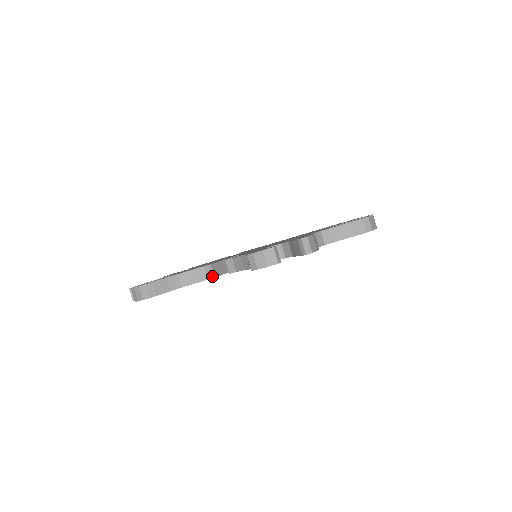
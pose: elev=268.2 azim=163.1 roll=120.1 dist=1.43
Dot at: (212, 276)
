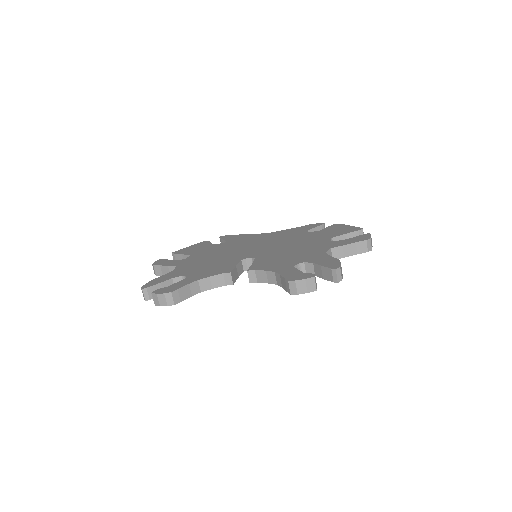
Dot at: (231, 283)
